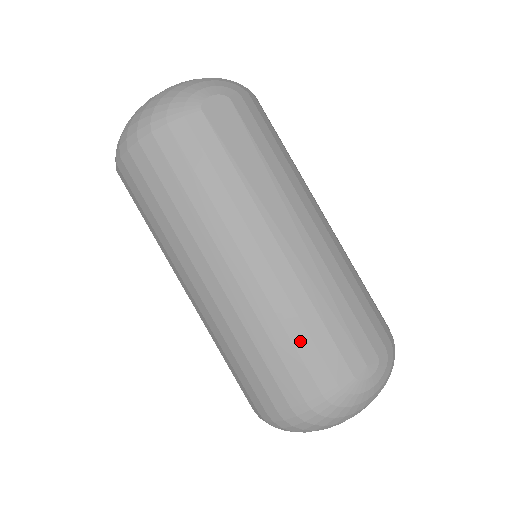
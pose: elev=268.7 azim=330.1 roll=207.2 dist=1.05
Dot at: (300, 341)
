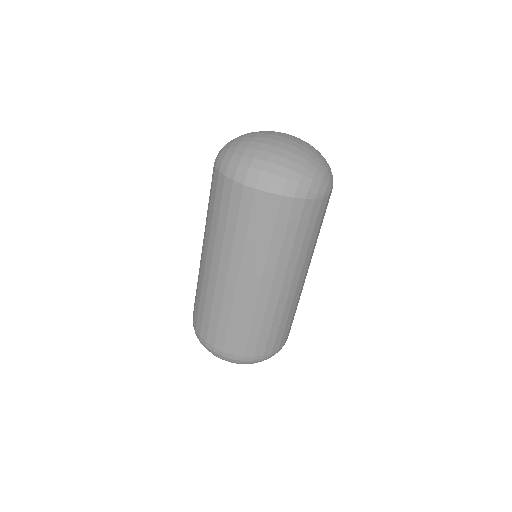
Dot at: (282, 327)
